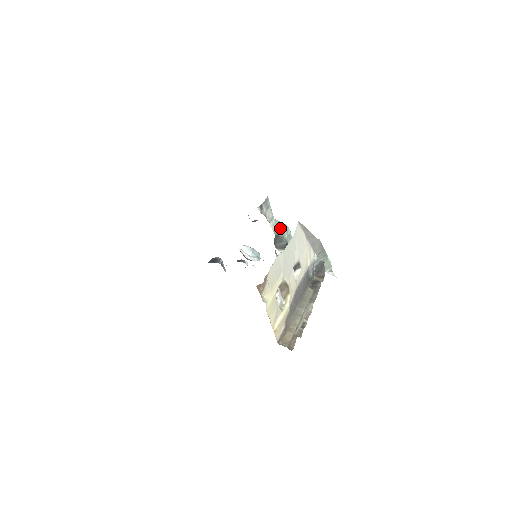
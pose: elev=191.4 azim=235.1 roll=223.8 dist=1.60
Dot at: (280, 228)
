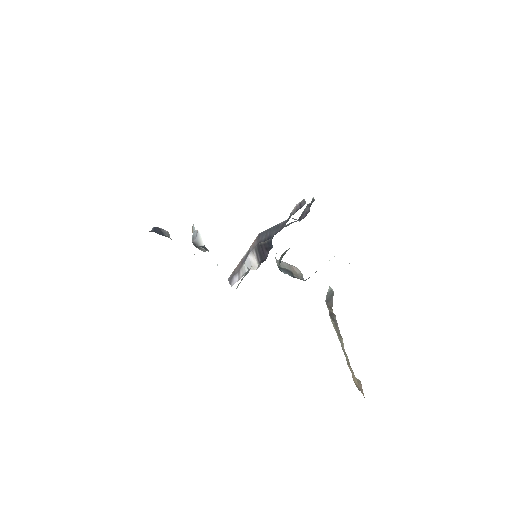
Dot at: occluded
